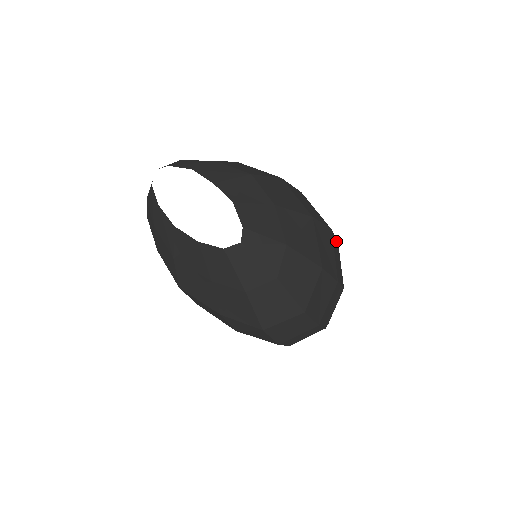
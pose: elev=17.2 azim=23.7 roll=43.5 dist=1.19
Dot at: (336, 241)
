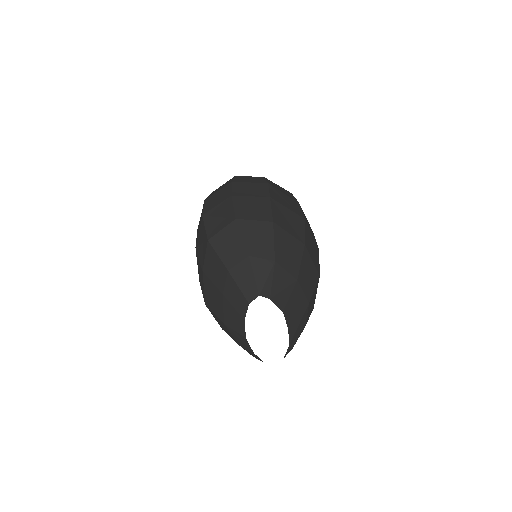
Dot at: occluded
